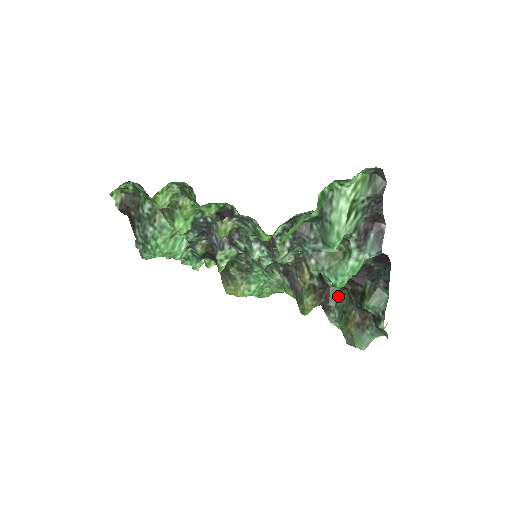
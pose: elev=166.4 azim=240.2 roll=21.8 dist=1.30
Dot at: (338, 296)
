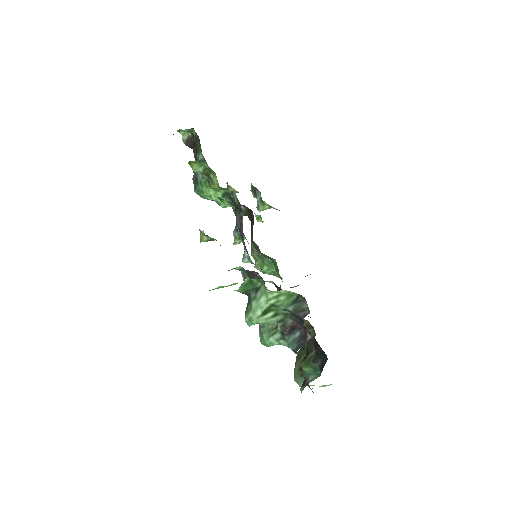
Dot at: (309, 332)
